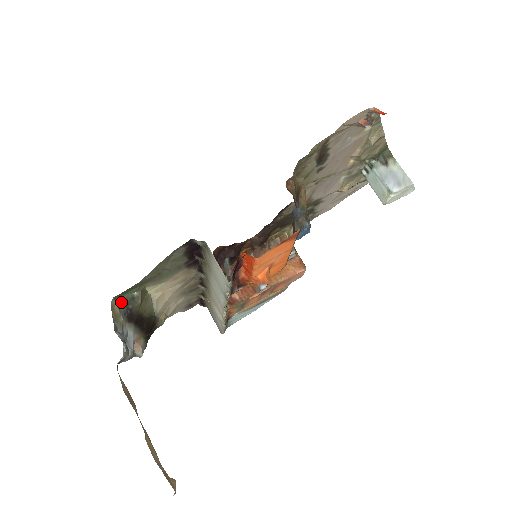
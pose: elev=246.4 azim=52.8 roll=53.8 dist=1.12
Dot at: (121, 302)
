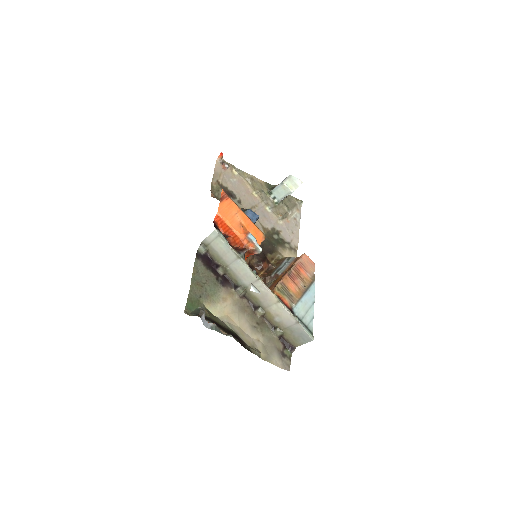
Dot at: (193, 314)
